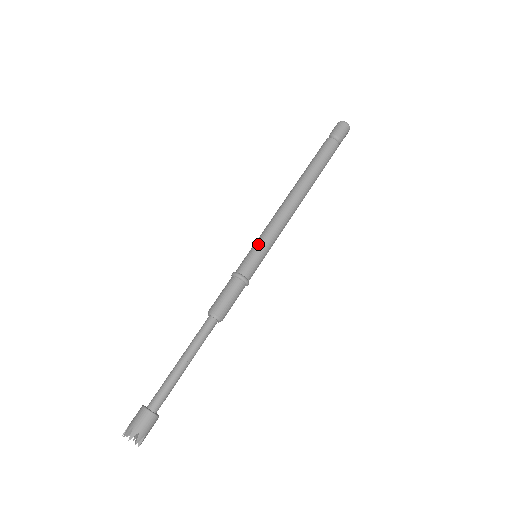
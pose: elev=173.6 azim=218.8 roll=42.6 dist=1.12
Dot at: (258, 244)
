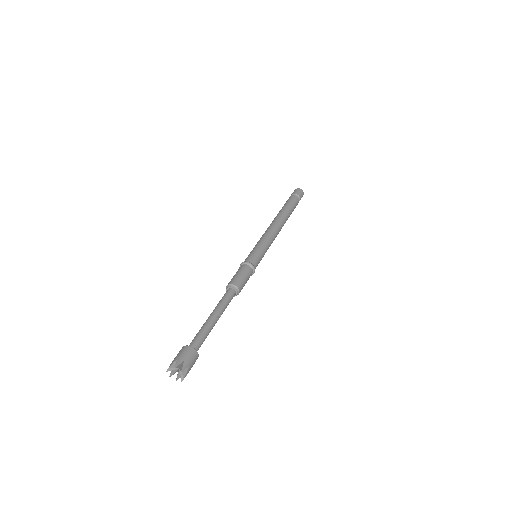
Dot at: (261, 247)
